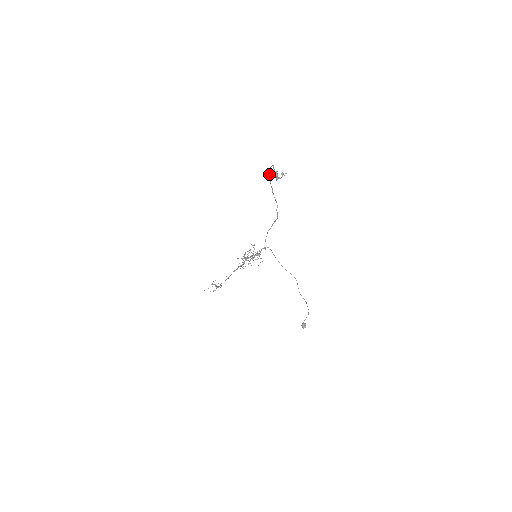
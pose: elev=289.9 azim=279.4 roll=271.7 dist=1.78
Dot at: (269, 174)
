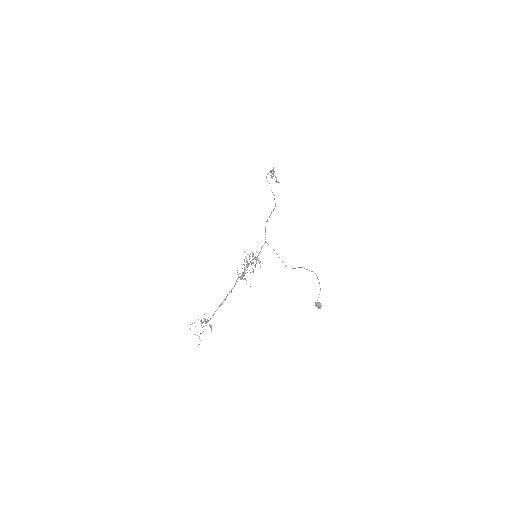
Dot at: occluded
